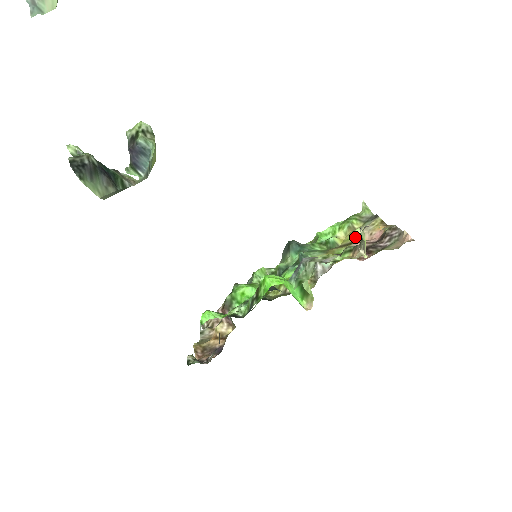
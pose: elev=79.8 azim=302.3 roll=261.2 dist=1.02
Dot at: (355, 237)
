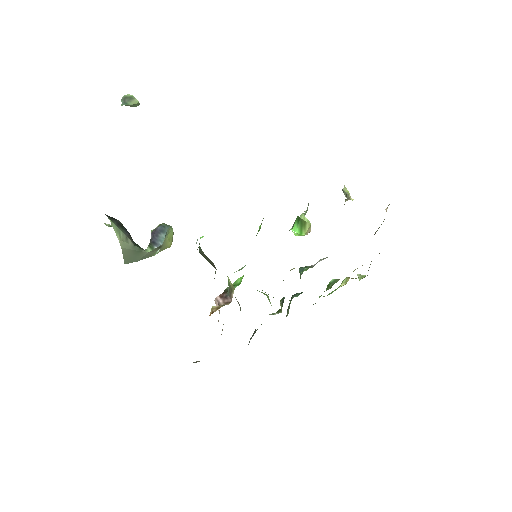
Dot at: occluded
